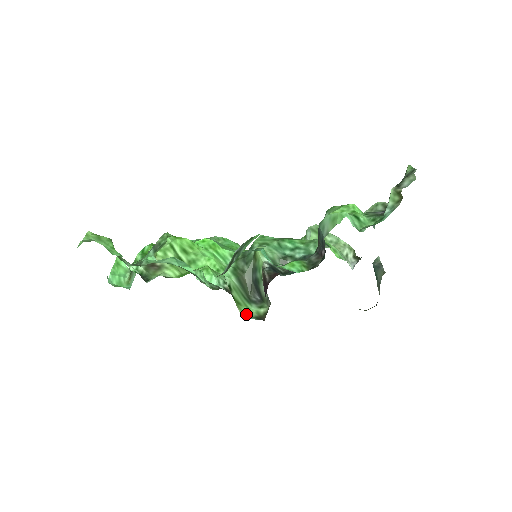
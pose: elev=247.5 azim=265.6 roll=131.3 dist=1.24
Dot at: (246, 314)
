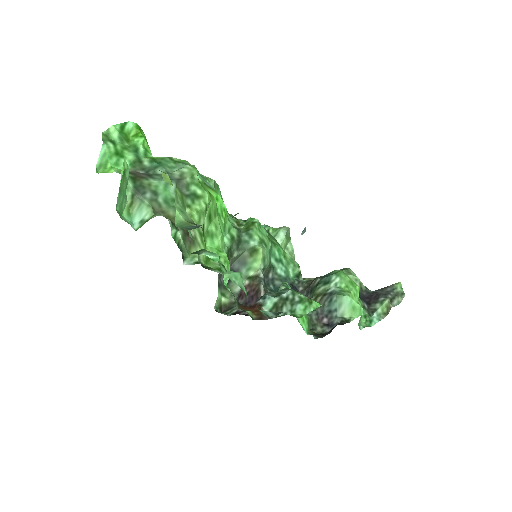
Dot at: (215, 303)
